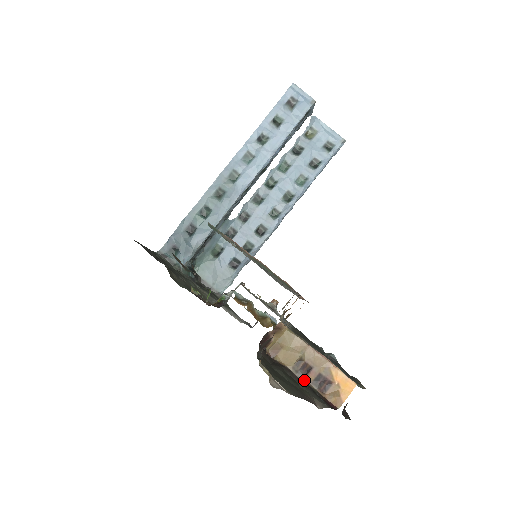
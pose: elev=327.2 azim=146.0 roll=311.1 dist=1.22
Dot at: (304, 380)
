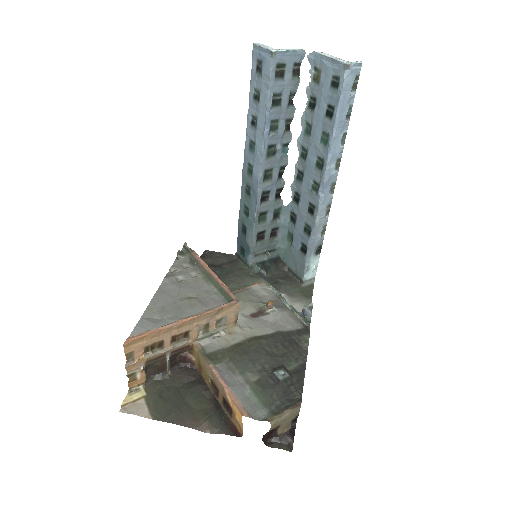
Dot at: (218, 400)
